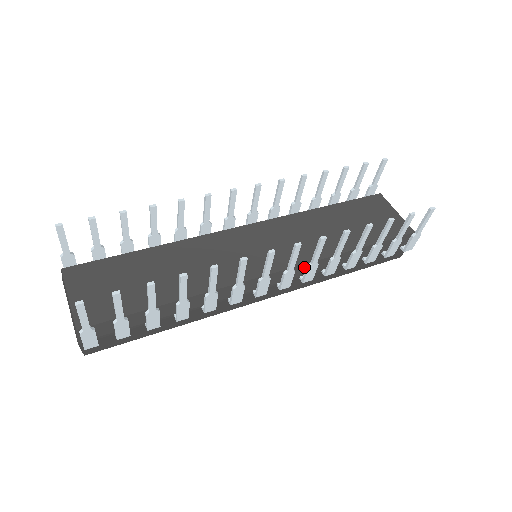
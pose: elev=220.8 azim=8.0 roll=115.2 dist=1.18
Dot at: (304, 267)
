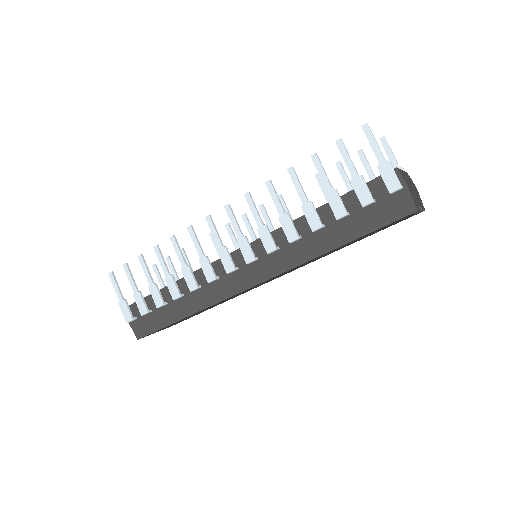
Dot at: occluded
